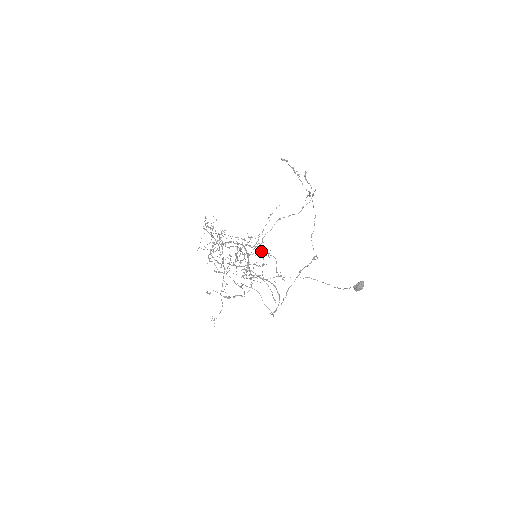
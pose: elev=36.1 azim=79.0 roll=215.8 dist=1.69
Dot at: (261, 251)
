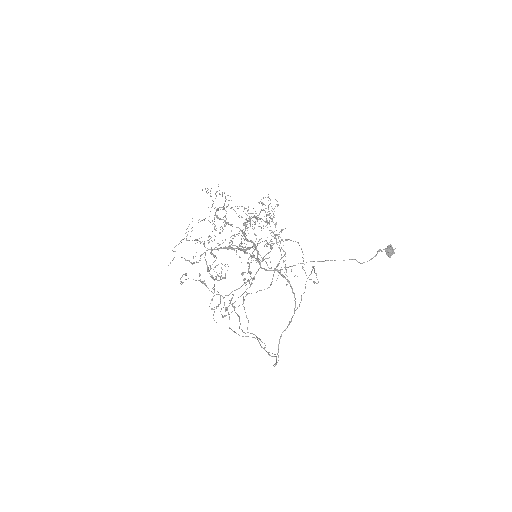
Dot at: (271, 230)
